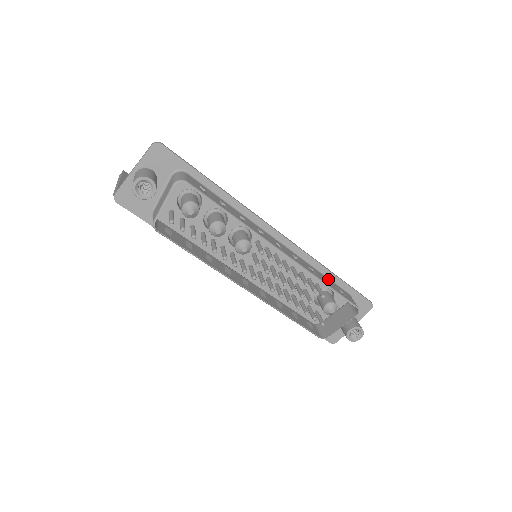
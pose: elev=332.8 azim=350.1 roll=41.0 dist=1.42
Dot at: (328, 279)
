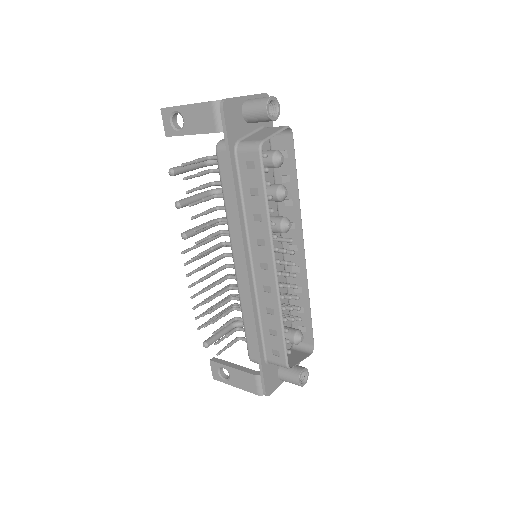
Dot at: (293, 311)
